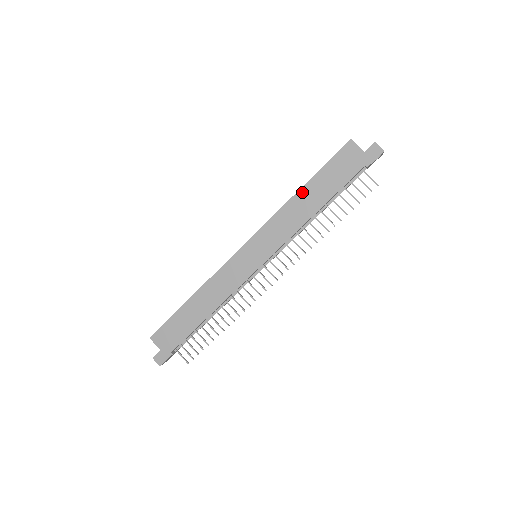
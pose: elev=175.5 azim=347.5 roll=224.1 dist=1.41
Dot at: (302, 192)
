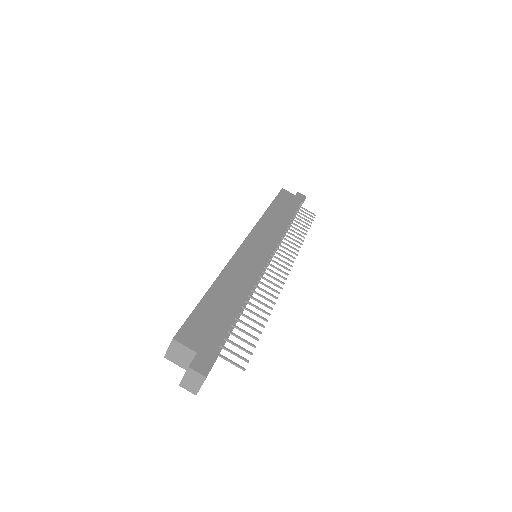
Dot at: (270, 210)
